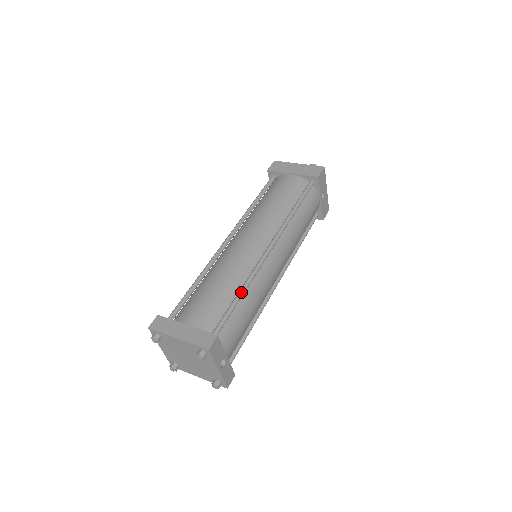
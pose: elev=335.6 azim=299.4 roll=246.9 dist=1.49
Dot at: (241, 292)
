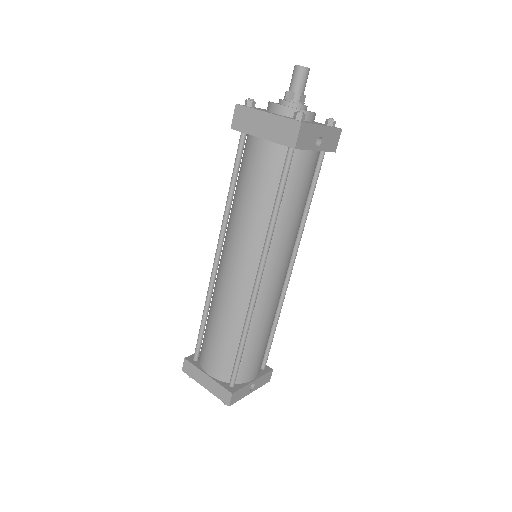
Dot at: (242, 340)
